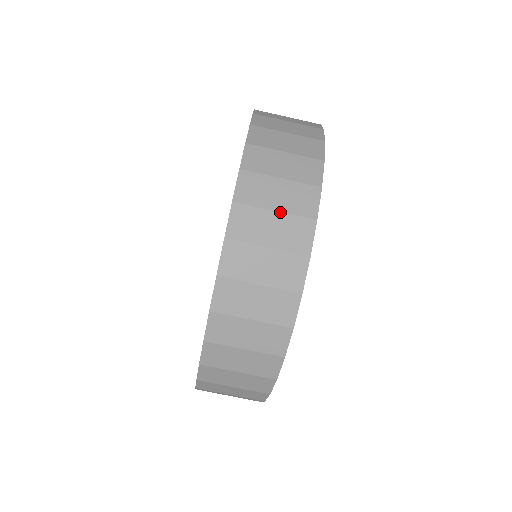
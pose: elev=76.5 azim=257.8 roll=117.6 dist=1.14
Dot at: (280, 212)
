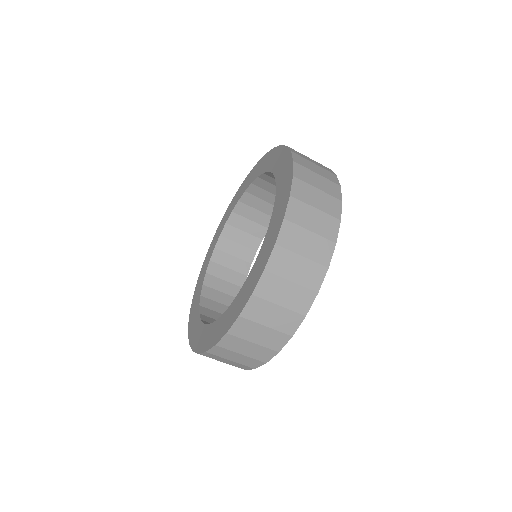
Dot at: (244, 356)
